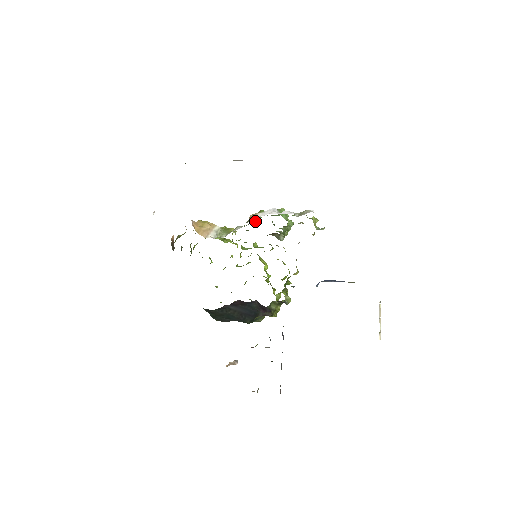
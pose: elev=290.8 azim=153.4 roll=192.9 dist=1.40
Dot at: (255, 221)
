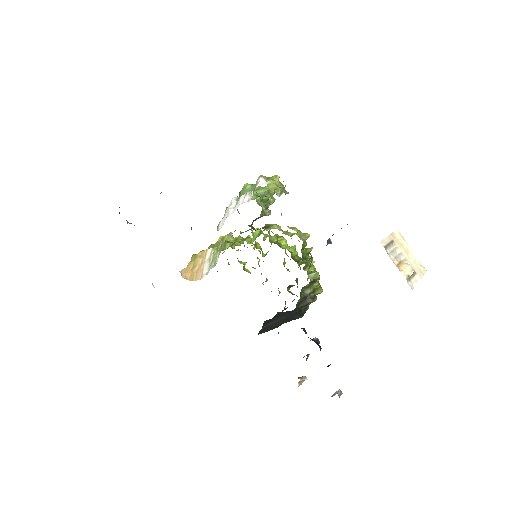
Dot at: occluded
